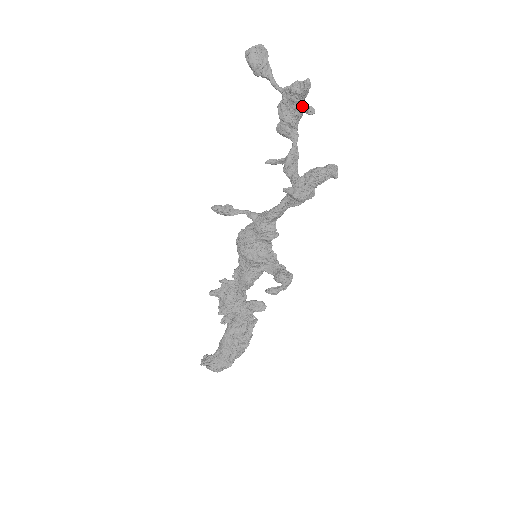
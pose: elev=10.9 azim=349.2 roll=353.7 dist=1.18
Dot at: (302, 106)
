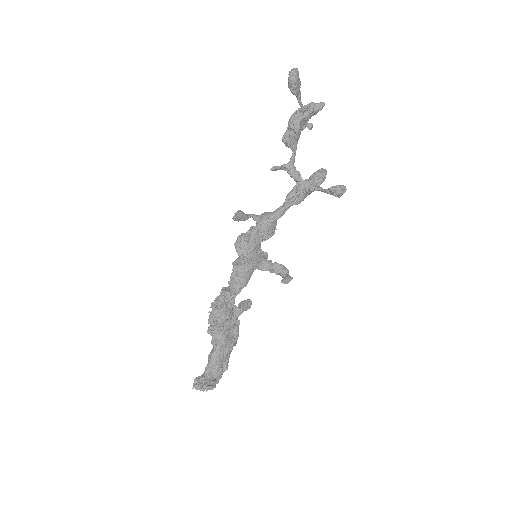
Dot at: (307, 122)
